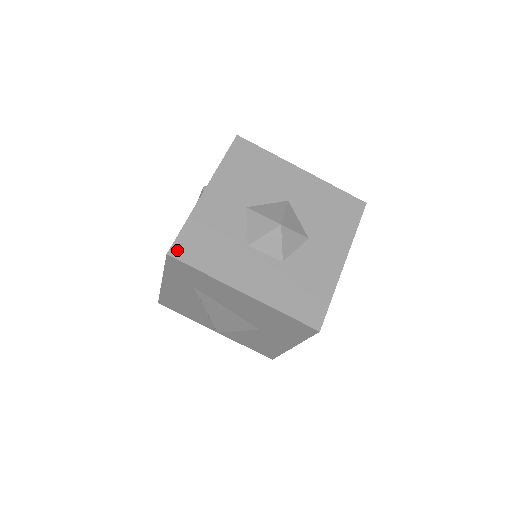
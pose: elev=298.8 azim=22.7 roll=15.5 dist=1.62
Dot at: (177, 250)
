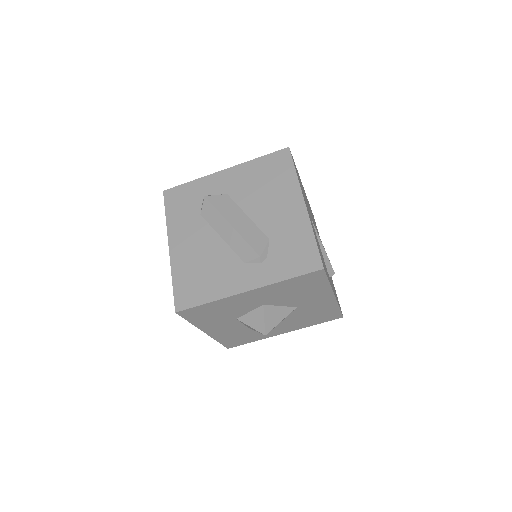
Dot at: (185, 312)
